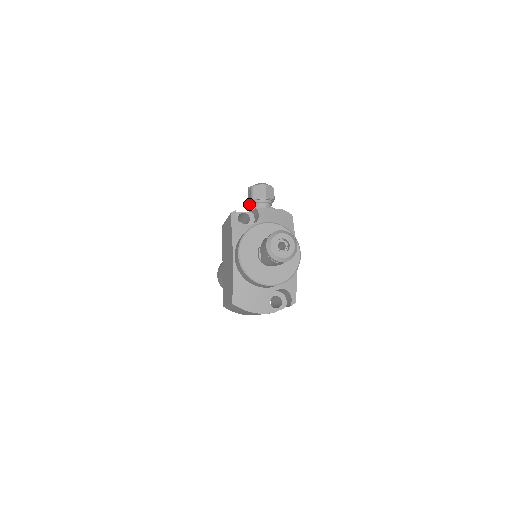
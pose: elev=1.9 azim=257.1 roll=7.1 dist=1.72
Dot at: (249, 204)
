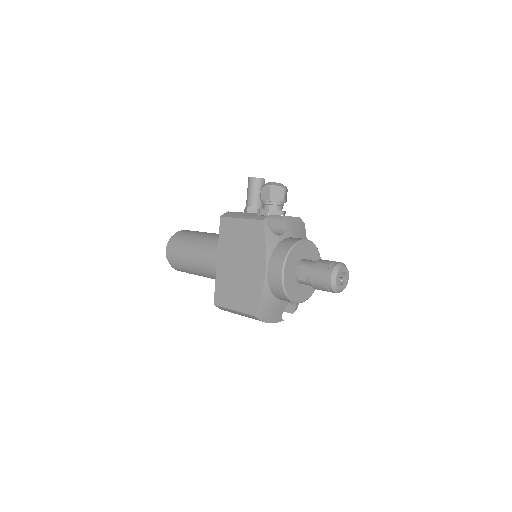
Dot at: (251, 197)
